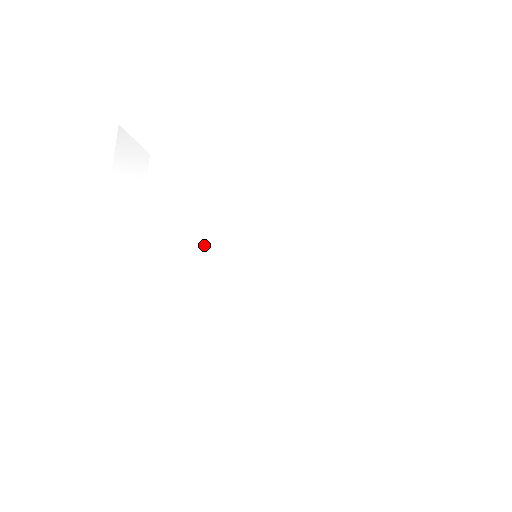
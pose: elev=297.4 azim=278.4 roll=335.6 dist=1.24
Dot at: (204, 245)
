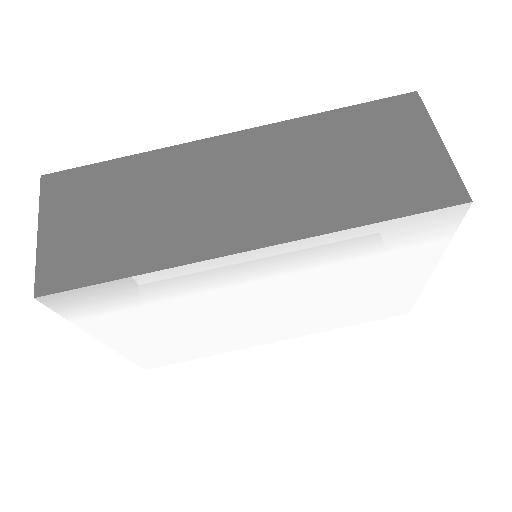
Dot at: (214, 319)
